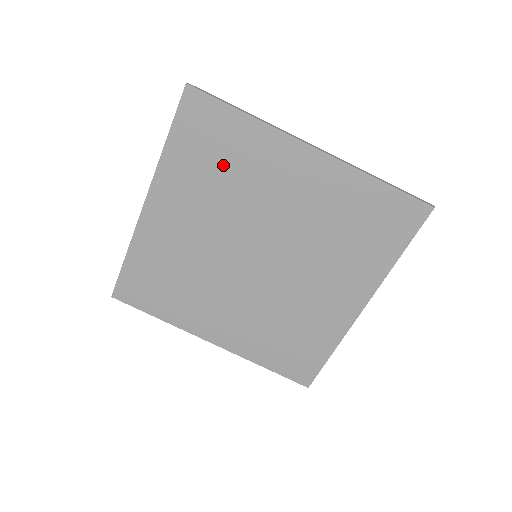
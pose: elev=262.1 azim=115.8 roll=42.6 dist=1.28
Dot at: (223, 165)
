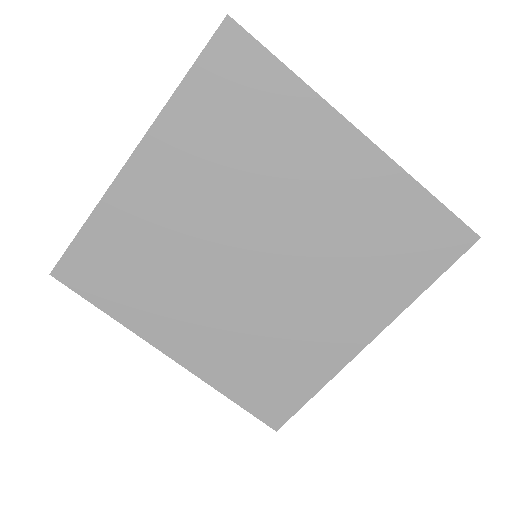
Dot at: (246, 131)
